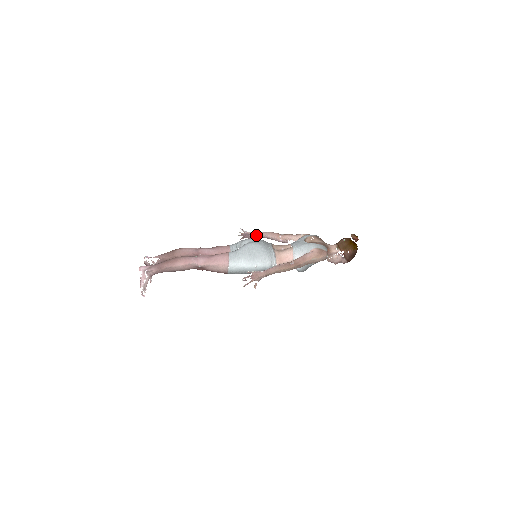
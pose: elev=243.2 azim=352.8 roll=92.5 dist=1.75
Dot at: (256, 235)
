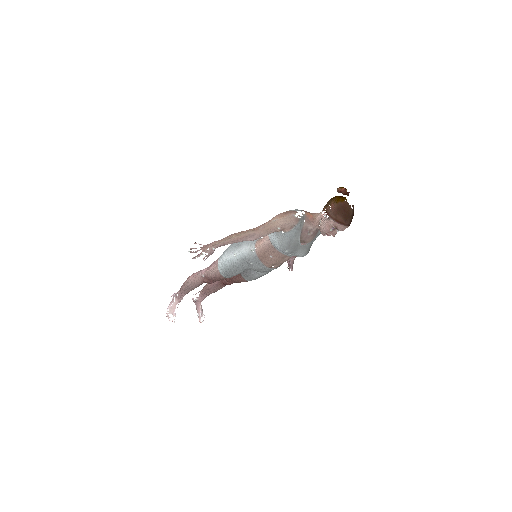
Dot at: occluded
